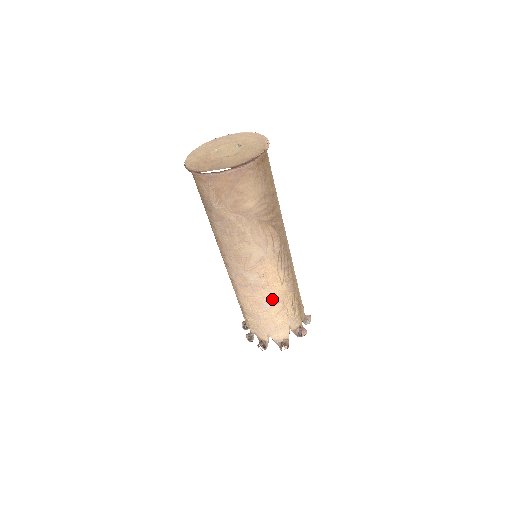
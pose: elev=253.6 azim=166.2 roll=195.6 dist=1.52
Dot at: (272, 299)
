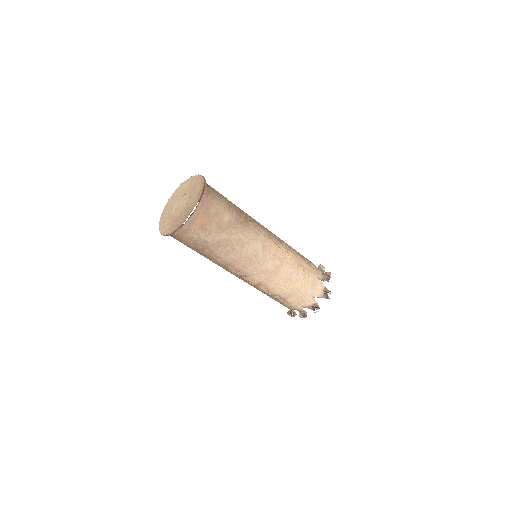
Dot at: (293, 269)
